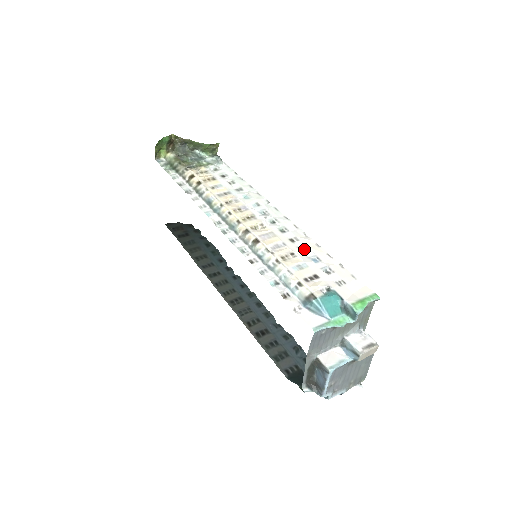
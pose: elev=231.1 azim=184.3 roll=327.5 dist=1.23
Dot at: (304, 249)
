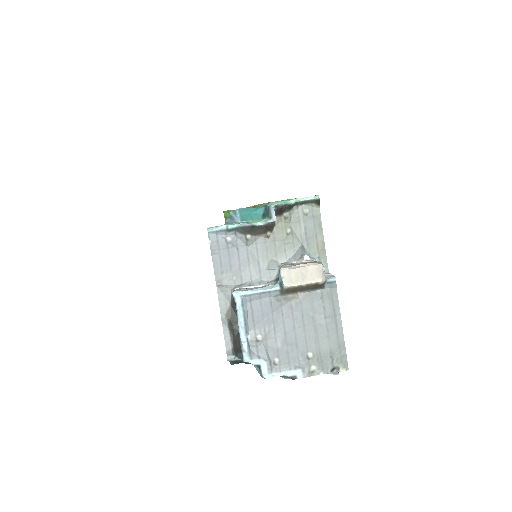
Dot at: occluded
